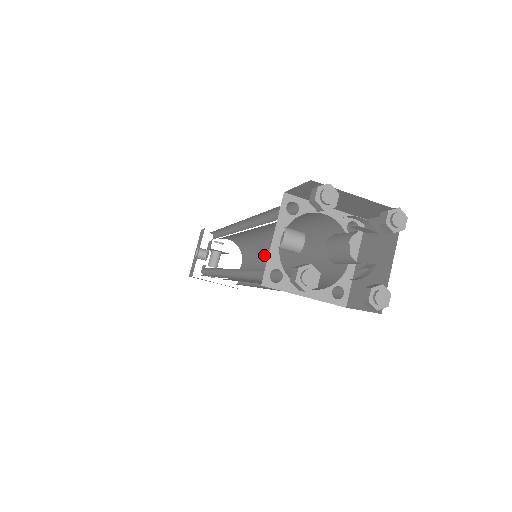
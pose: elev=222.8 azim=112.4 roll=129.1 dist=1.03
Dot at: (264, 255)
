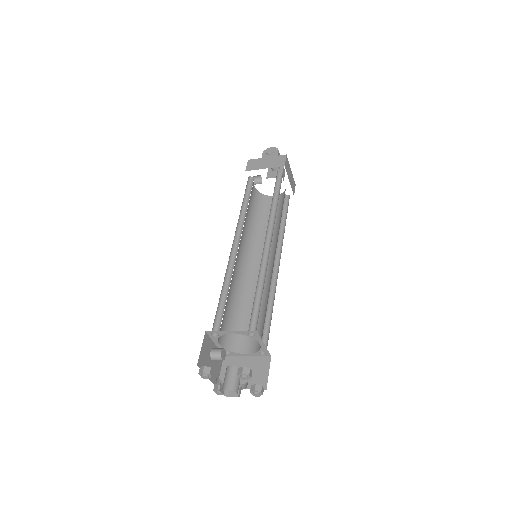
Dot at: occluded
